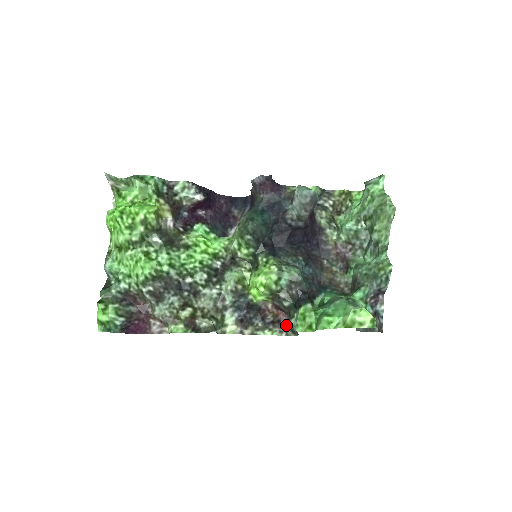
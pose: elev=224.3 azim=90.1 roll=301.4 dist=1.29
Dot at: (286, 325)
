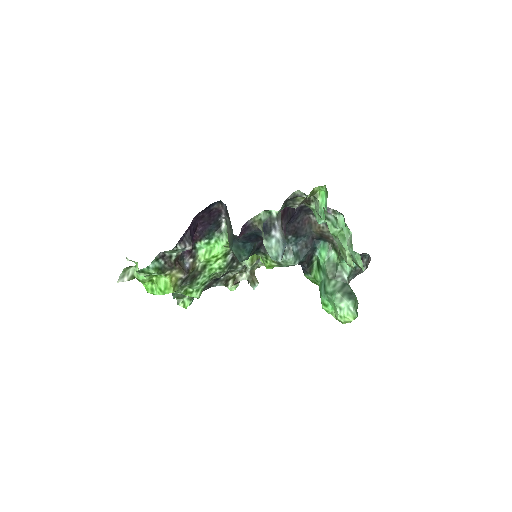
Dot at: occluded
